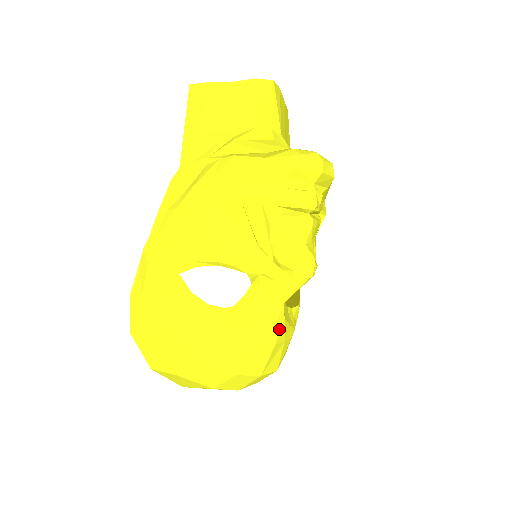
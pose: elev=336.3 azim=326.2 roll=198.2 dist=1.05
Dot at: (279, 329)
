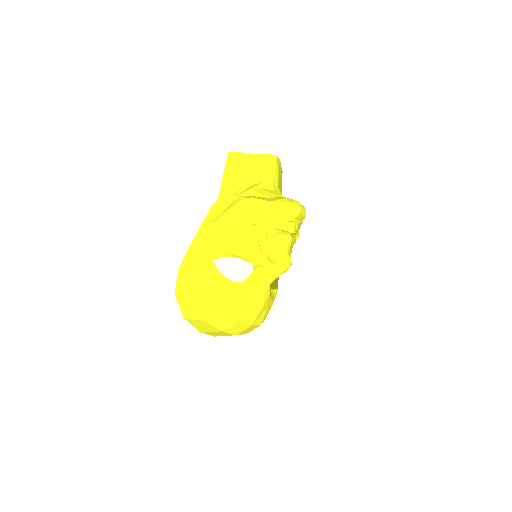
Dot at: (266, 298)
